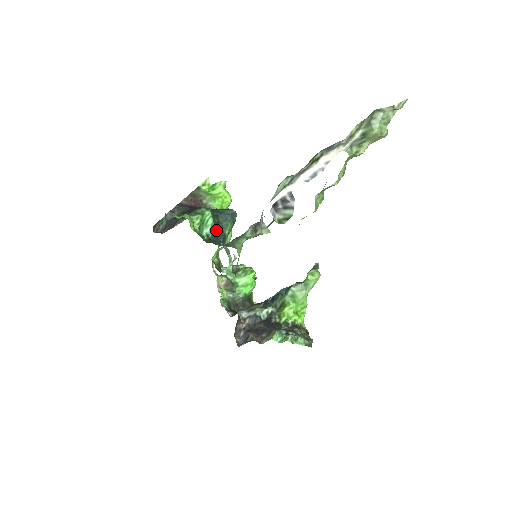
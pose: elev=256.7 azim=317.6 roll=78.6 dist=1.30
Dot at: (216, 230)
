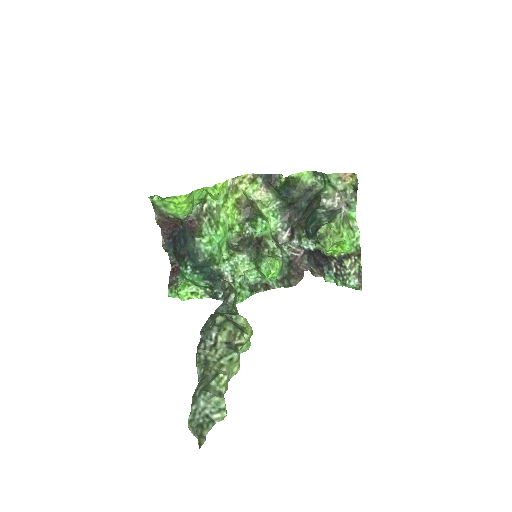
Dot at: (207, 275)
